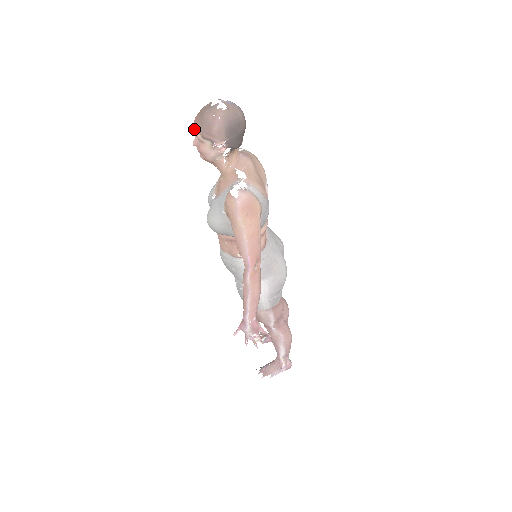
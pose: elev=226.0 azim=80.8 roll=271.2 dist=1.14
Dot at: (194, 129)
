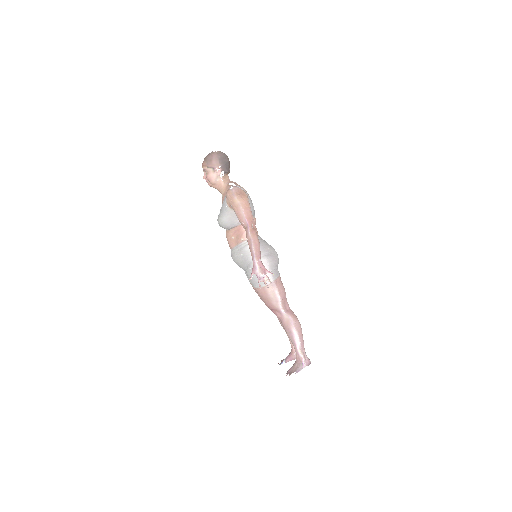
Dot at: (203, 167)
